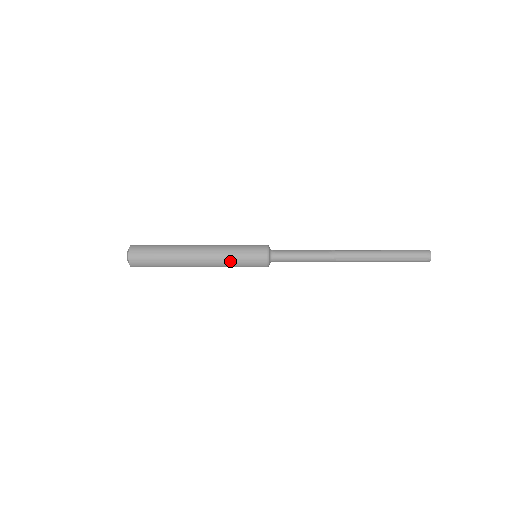
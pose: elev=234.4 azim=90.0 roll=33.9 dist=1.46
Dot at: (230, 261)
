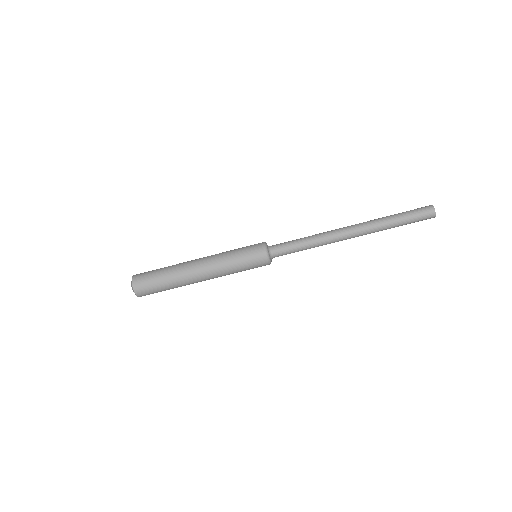
Dot at: (230, 265)
